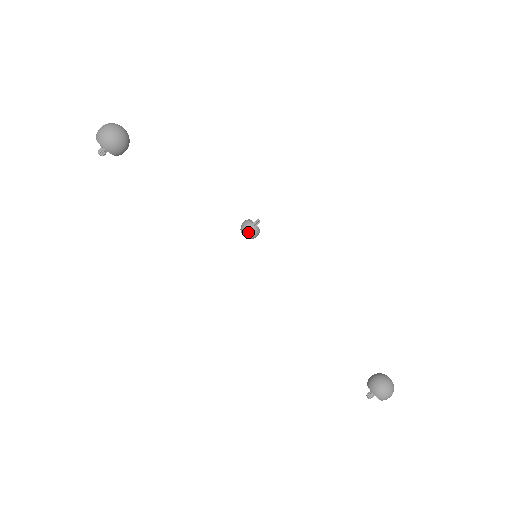
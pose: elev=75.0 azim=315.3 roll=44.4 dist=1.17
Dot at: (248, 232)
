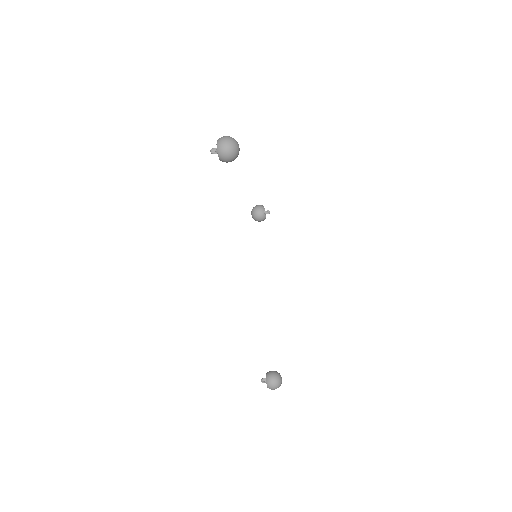
Dot at: (257, 216)
